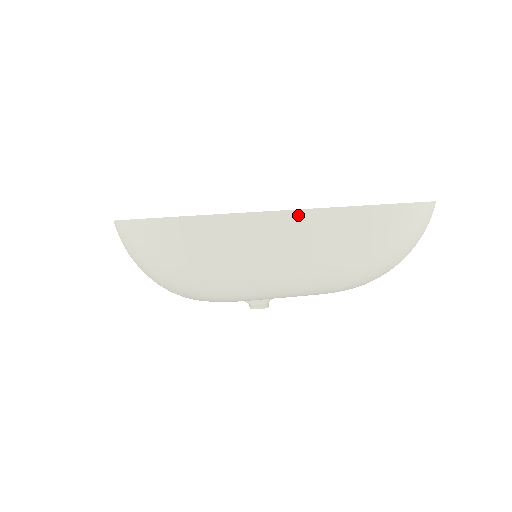
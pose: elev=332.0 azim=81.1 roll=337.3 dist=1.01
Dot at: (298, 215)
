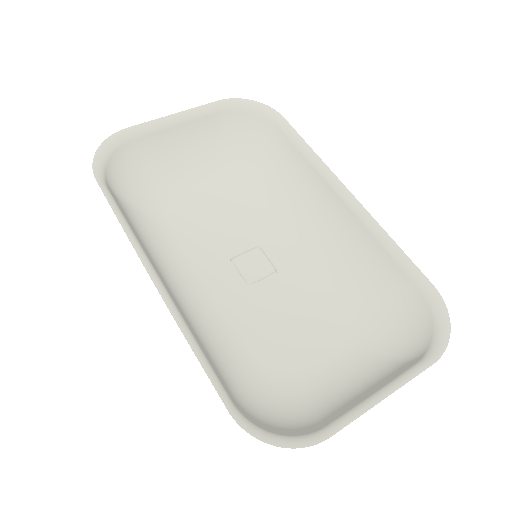
Dot at: (384, 398)
